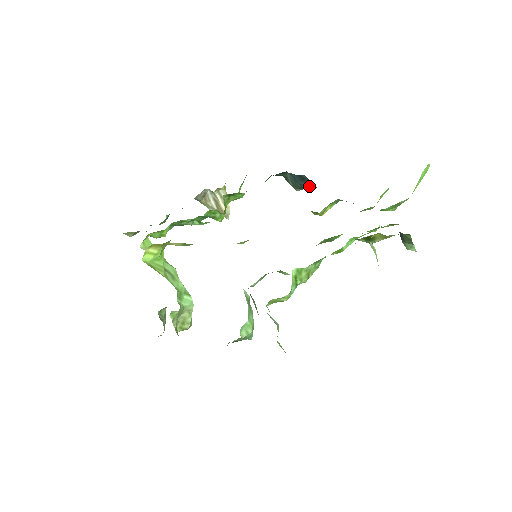
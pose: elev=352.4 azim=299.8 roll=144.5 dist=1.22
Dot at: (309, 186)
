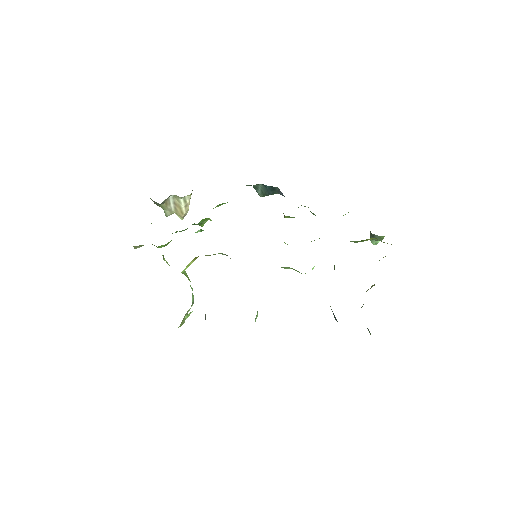
Dot at: occluded
